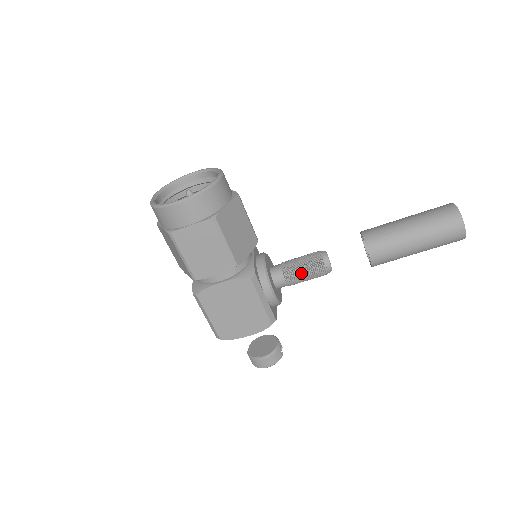
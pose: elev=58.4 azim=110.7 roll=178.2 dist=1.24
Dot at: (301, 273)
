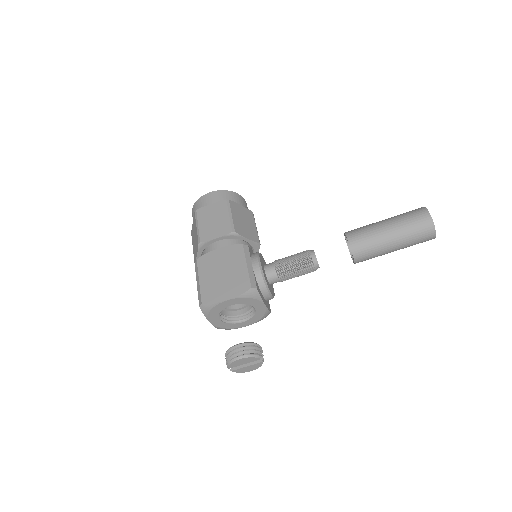
Dot at: (289, 259)
